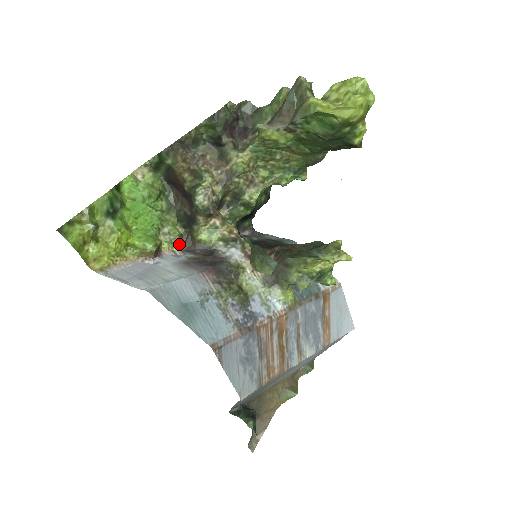
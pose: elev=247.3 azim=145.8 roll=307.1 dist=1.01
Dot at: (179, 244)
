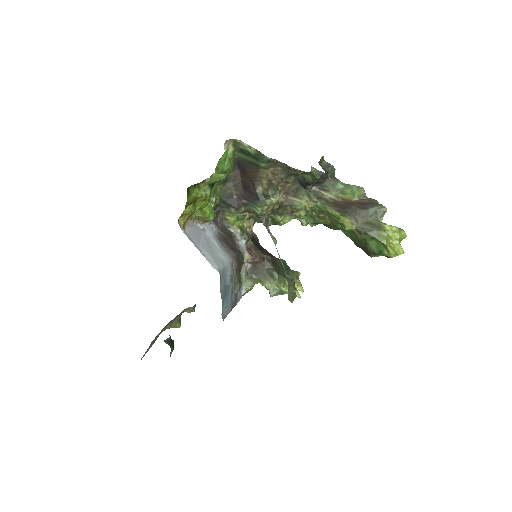
Dot at: occluded
